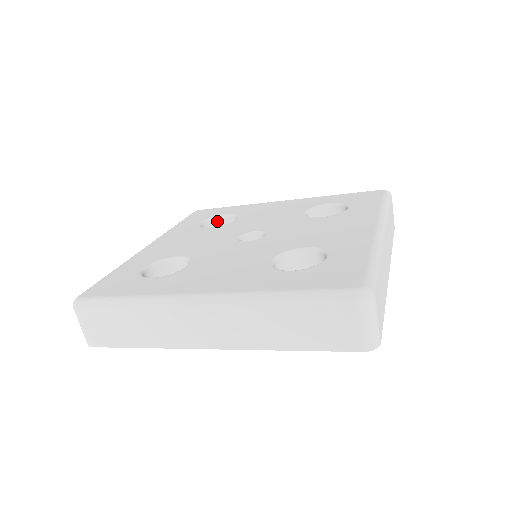
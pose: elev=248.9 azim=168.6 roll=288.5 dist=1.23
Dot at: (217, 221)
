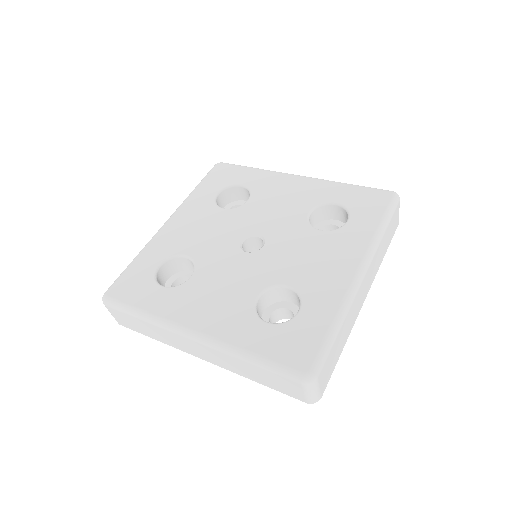
Dot at: (233, 189)
